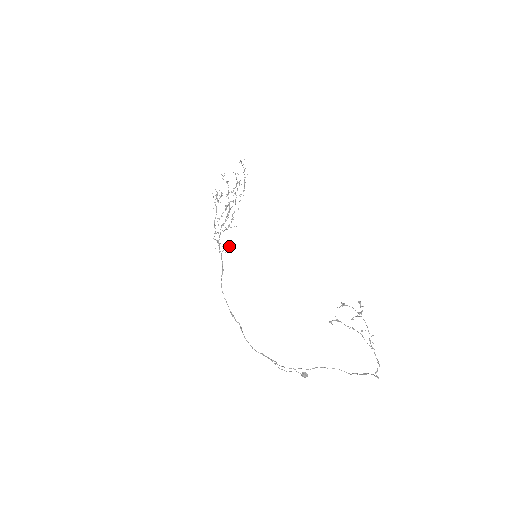
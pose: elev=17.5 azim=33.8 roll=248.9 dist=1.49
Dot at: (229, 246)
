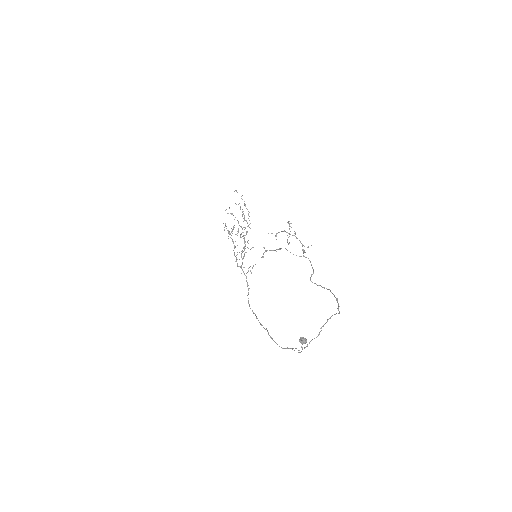
Dot at: (253, 266)
